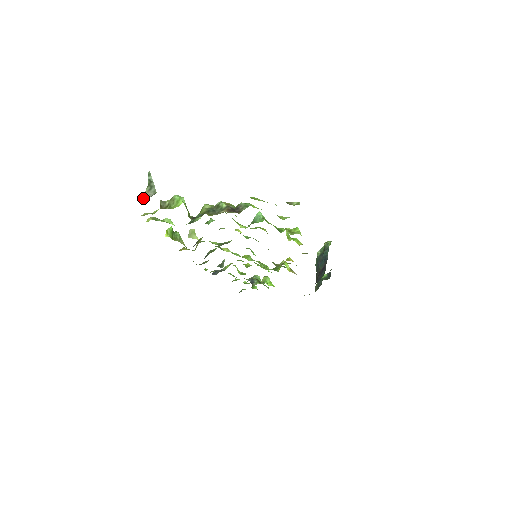
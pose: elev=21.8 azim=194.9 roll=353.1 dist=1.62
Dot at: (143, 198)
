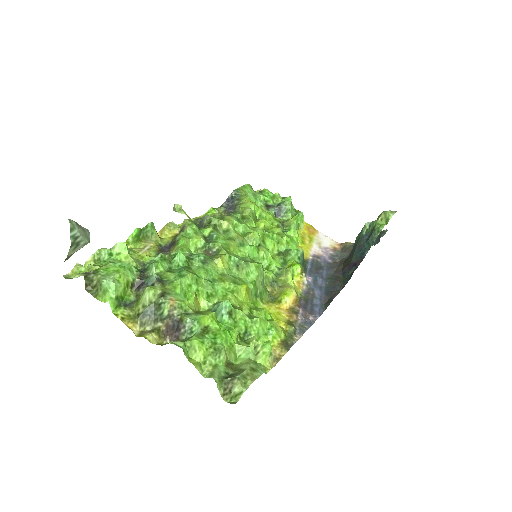
Dot at: (68, 256)
